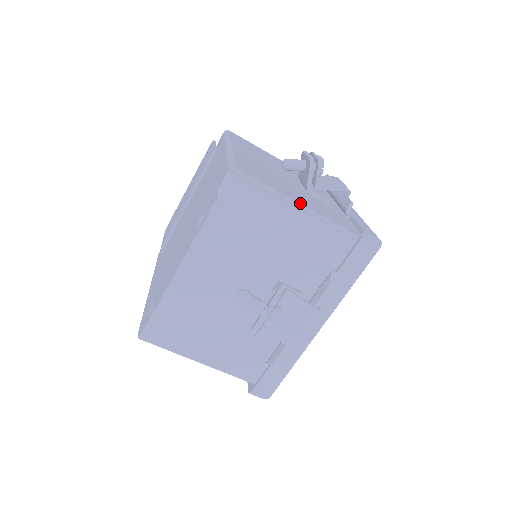
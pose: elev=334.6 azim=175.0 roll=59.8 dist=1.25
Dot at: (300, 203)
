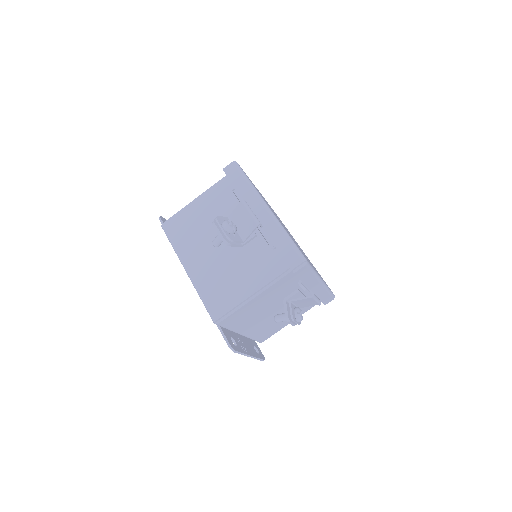
Dot at: (252, 293)
